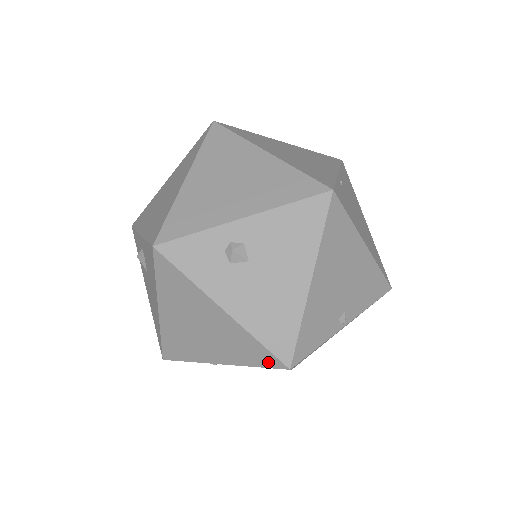
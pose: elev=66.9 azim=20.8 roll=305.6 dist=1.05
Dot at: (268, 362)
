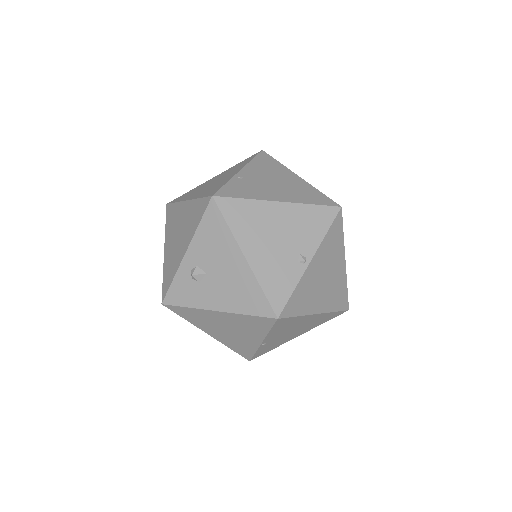
Dot at: (267, 323)
